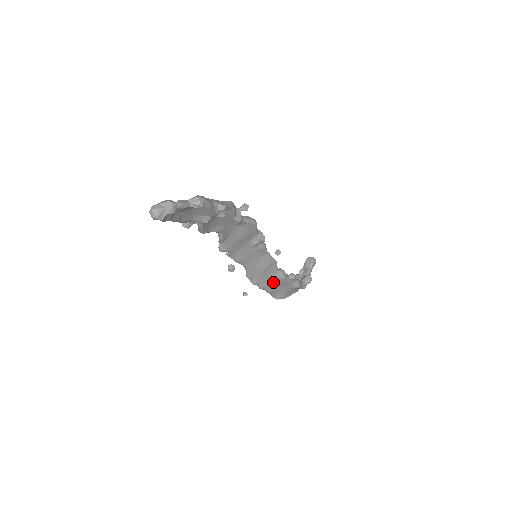
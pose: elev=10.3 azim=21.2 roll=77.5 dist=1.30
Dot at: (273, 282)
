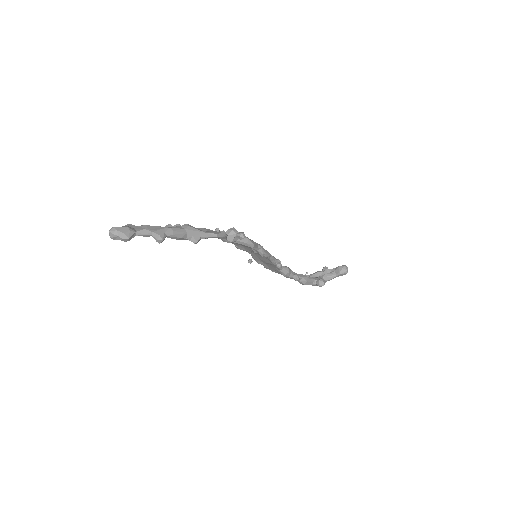
Dot at: occluded
